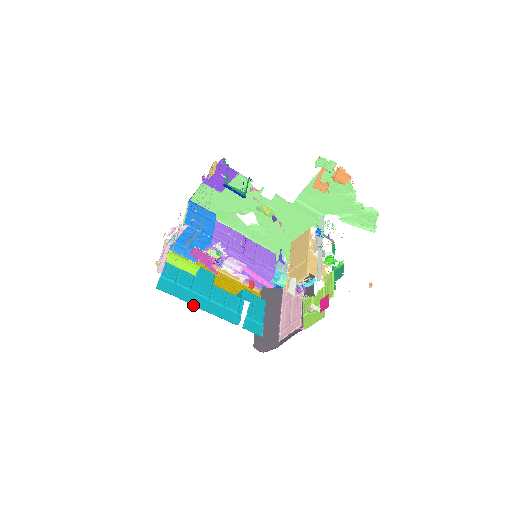
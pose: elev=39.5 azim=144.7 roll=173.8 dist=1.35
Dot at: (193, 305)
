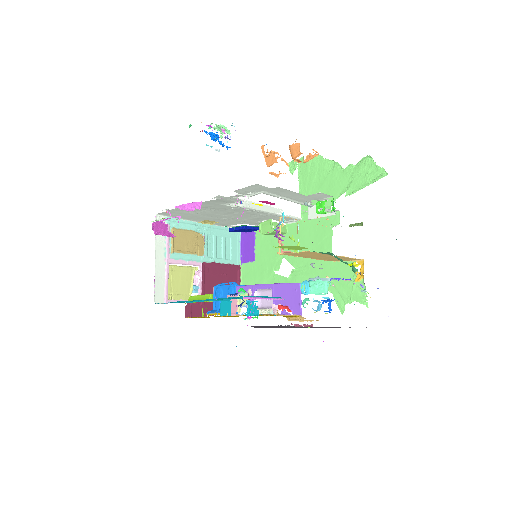
Dot at: occluded
